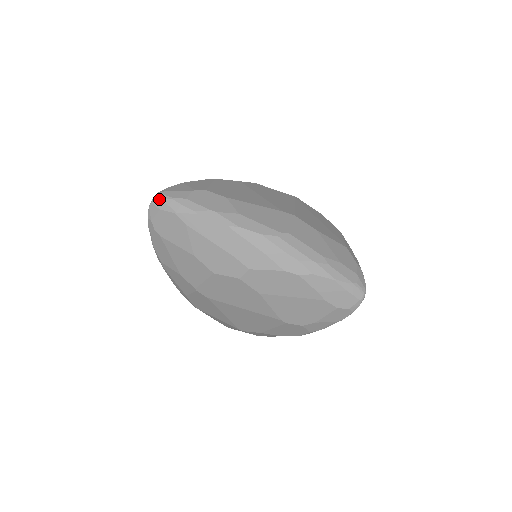
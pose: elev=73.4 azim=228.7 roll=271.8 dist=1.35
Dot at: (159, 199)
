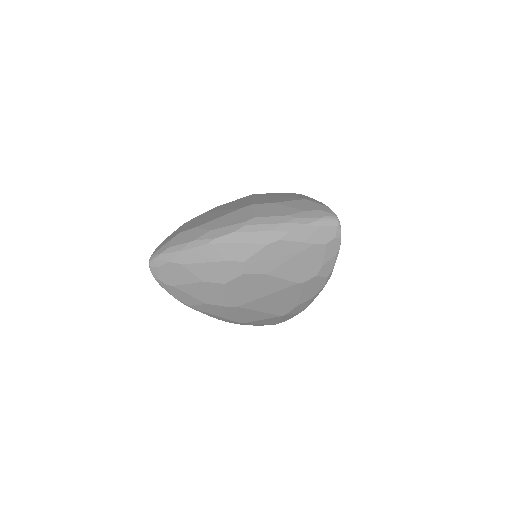
Dot at: (153, 261)
